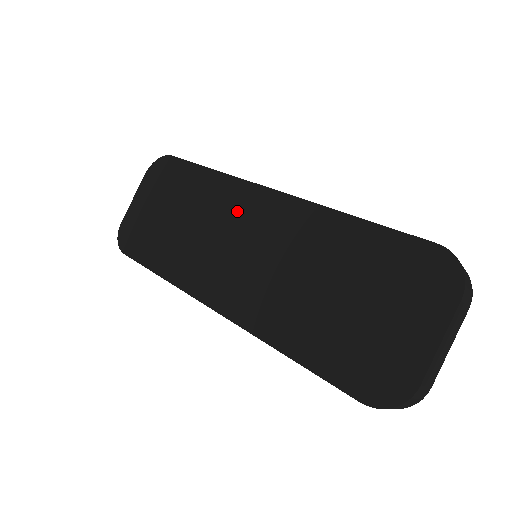
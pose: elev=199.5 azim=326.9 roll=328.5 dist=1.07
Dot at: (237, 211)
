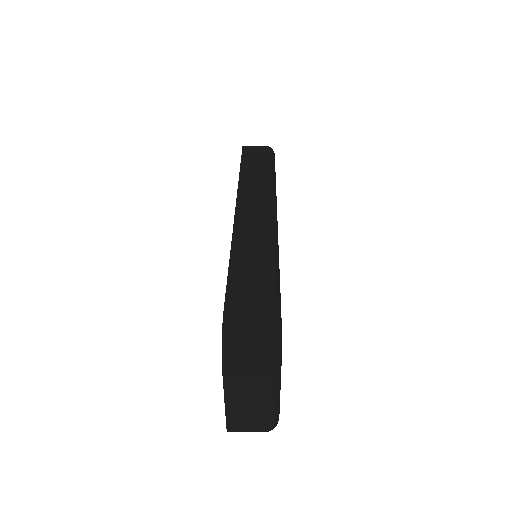
Dot at: occluded
